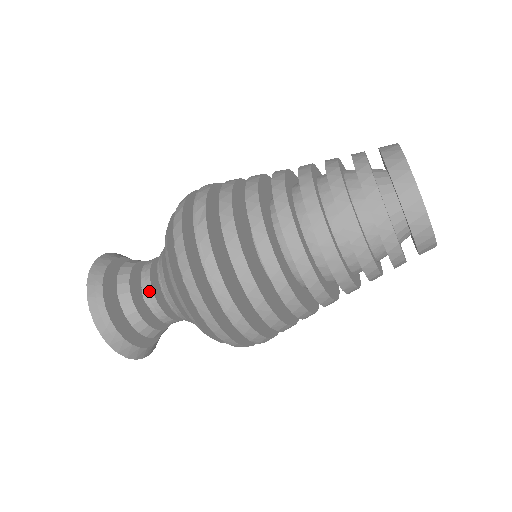
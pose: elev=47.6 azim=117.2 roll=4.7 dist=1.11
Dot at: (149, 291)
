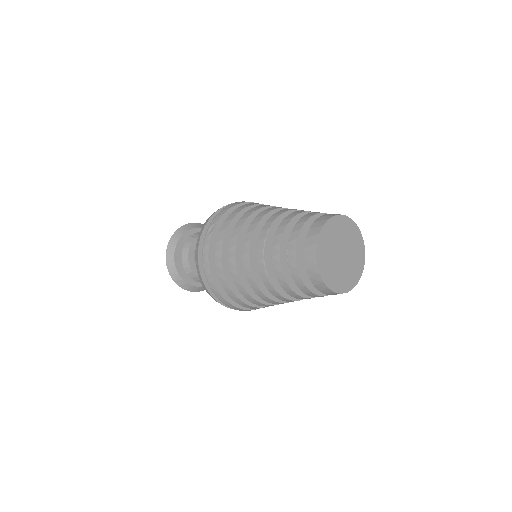
Dot at: occluded
